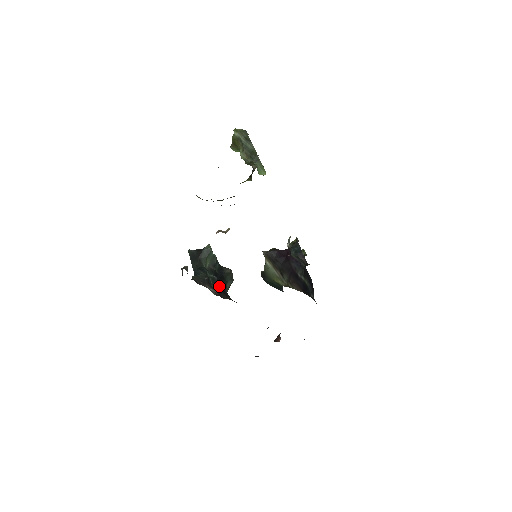
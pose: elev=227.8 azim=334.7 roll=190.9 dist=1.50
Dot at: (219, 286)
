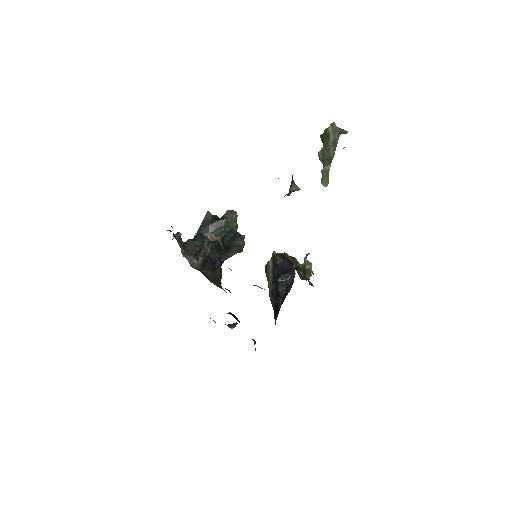
Dot at: (208, 259)
